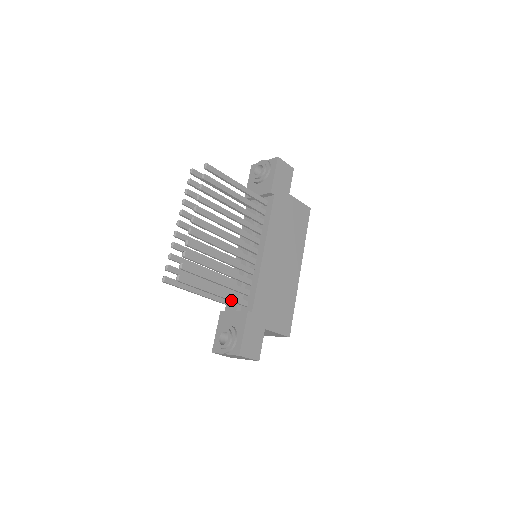
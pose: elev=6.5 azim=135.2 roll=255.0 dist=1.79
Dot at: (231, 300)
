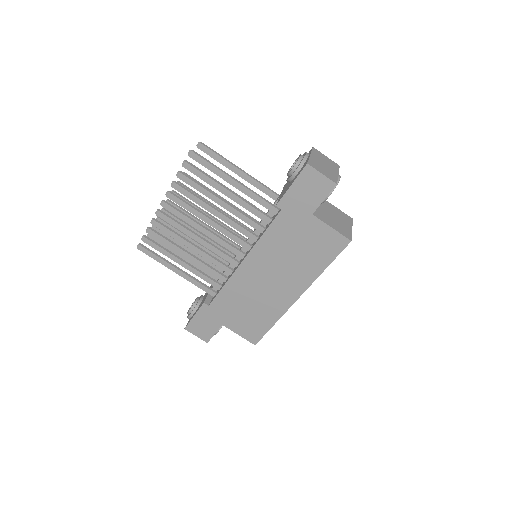
Dot at: (195, 284)
